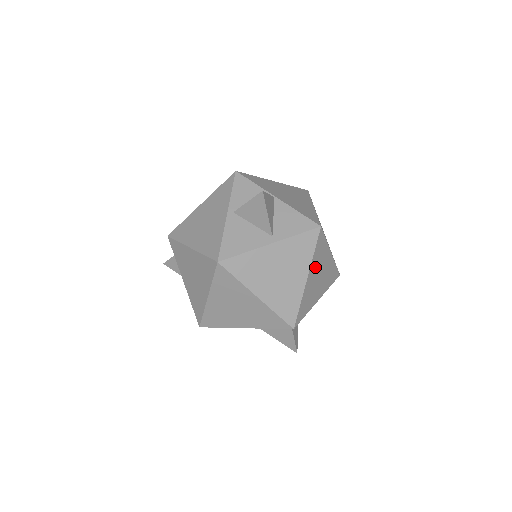
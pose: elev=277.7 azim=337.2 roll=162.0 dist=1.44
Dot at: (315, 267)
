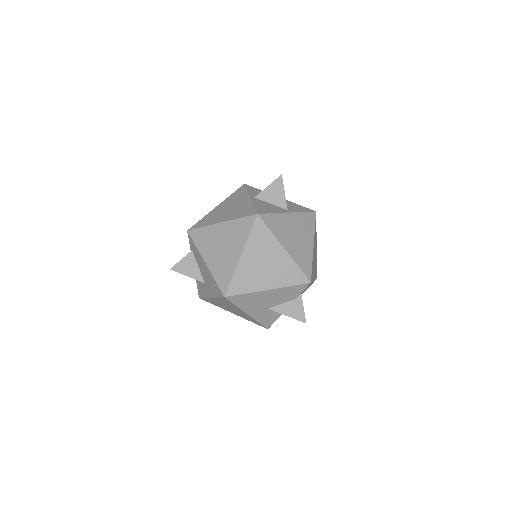
Dot at: (314, 243)
